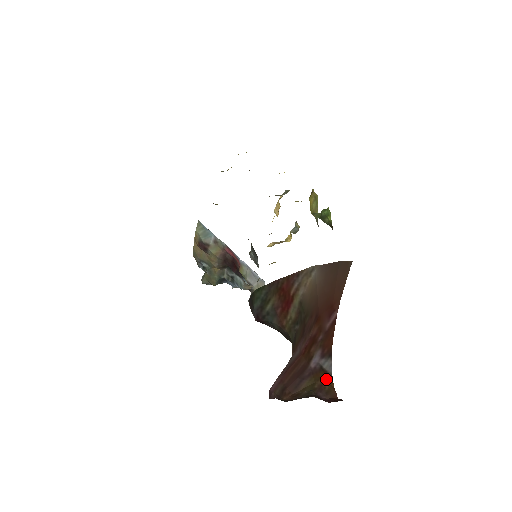
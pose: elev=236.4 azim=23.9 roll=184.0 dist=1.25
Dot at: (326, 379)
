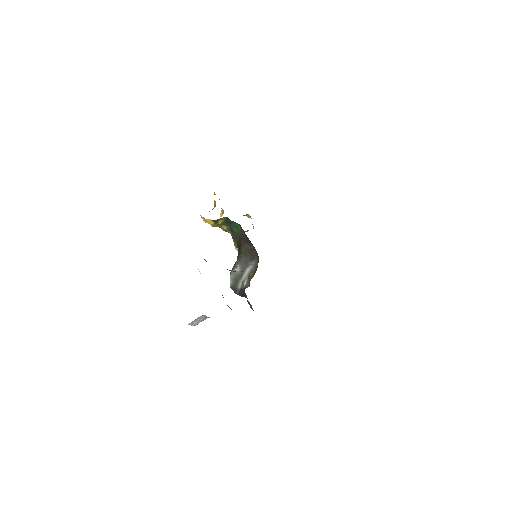
Dot at: occluded
